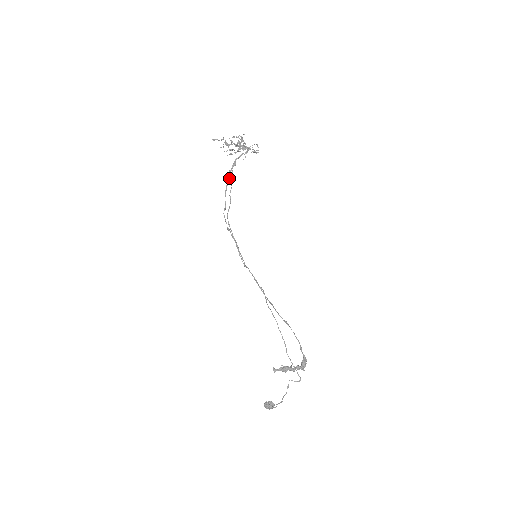
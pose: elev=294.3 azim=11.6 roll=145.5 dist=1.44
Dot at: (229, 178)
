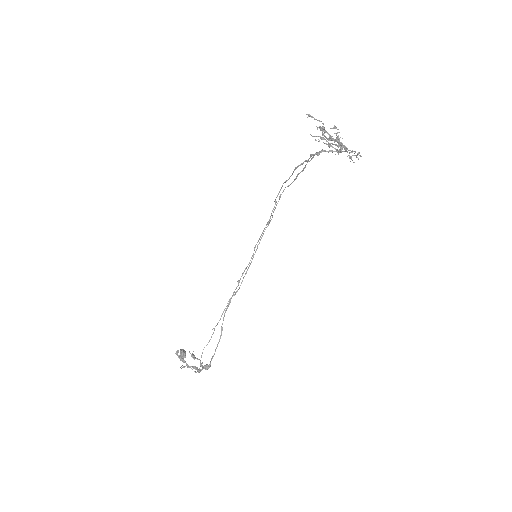
Dot at: (306, 160)
